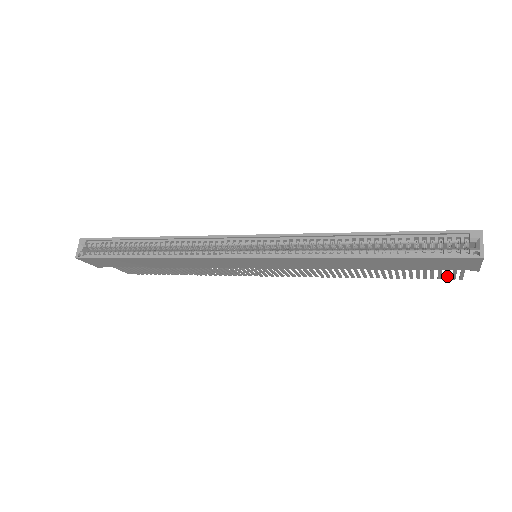
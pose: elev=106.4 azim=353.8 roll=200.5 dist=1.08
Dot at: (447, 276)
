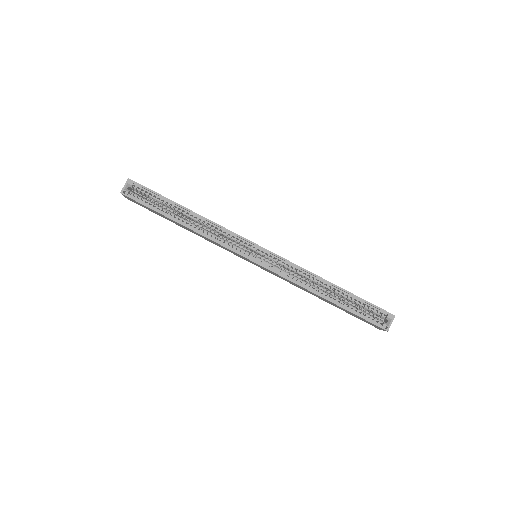
Dot at: occluded
